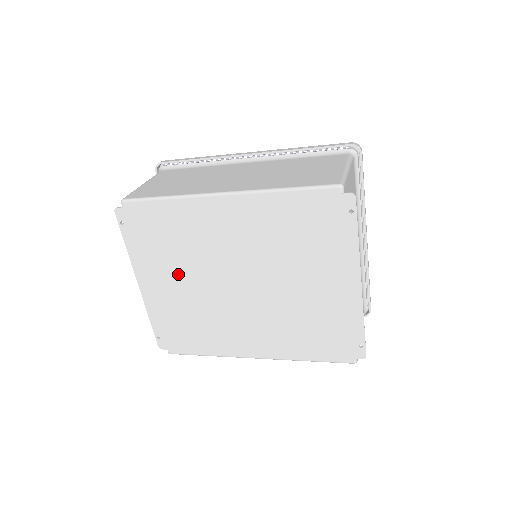
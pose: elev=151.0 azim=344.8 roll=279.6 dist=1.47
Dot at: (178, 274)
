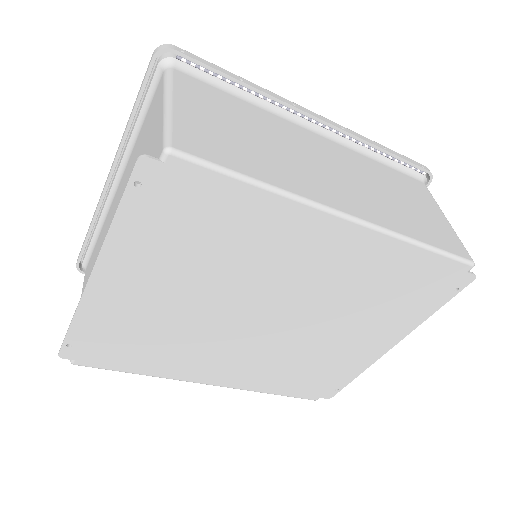
Dot at: (182, 283)
